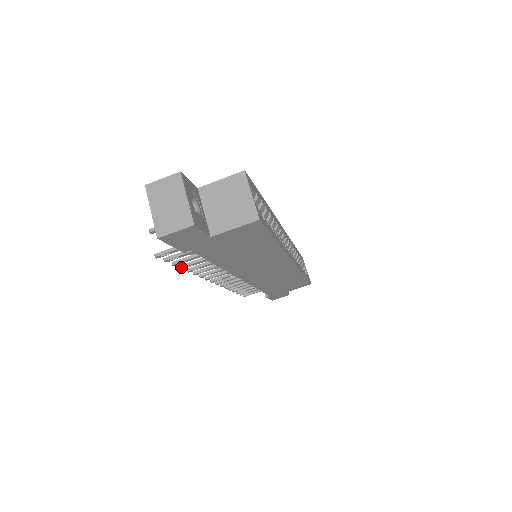
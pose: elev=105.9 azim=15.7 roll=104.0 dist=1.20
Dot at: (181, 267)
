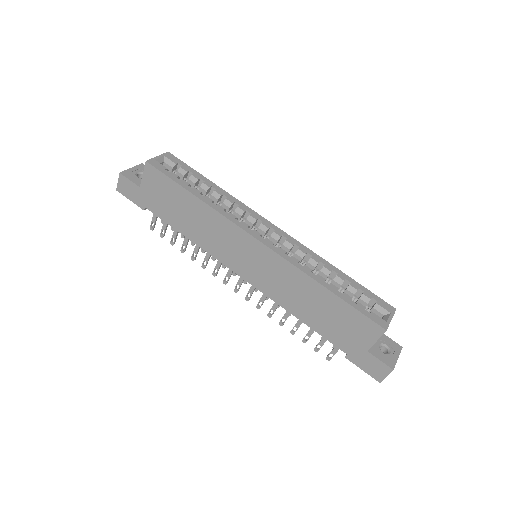
Dot at: (181, 250)
